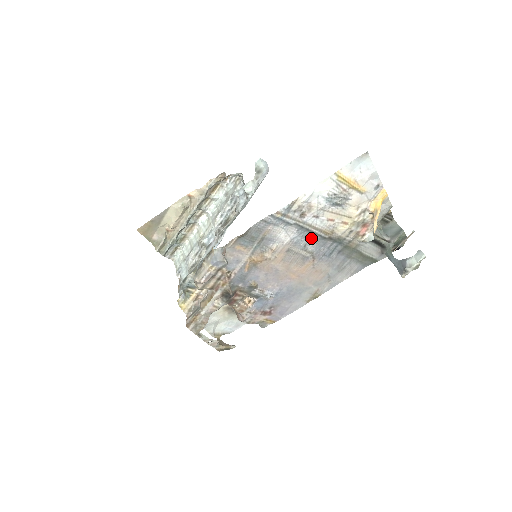
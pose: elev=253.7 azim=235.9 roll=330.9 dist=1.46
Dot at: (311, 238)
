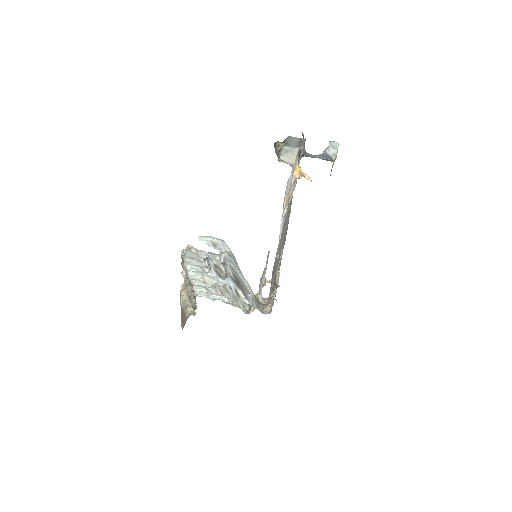
Dot at: occluded
